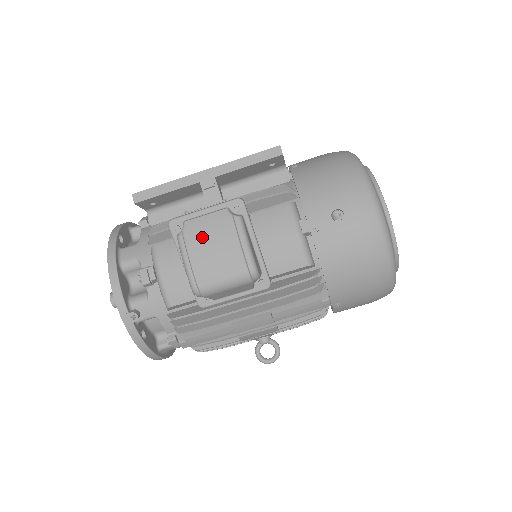
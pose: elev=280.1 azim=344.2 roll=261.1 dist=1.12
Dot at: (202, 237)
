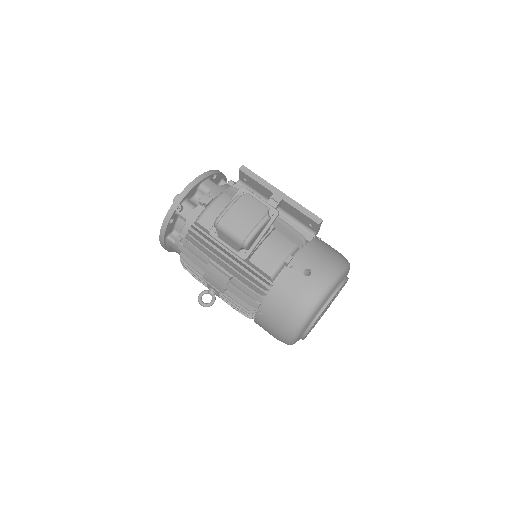
Dot at: (246, 206)
